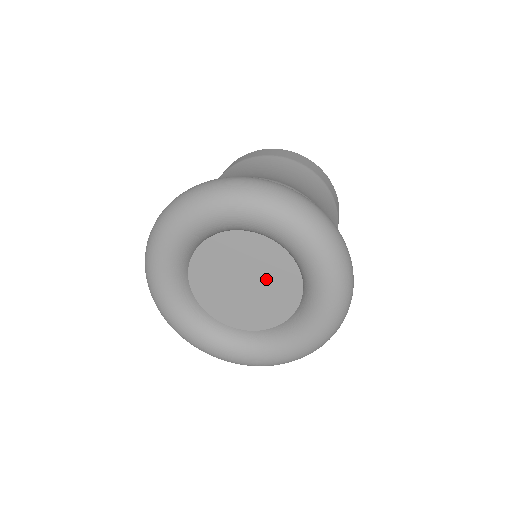
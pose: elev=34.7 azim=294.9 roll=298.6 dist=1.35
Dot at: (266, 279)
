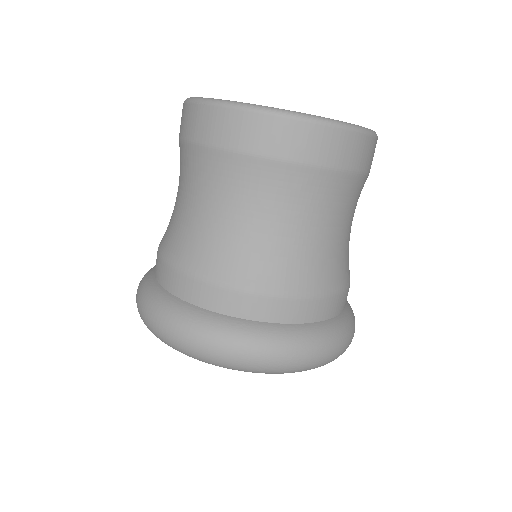
Dot at: occluded
